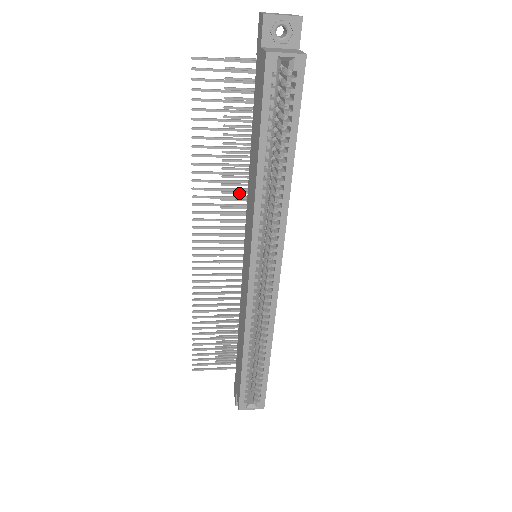
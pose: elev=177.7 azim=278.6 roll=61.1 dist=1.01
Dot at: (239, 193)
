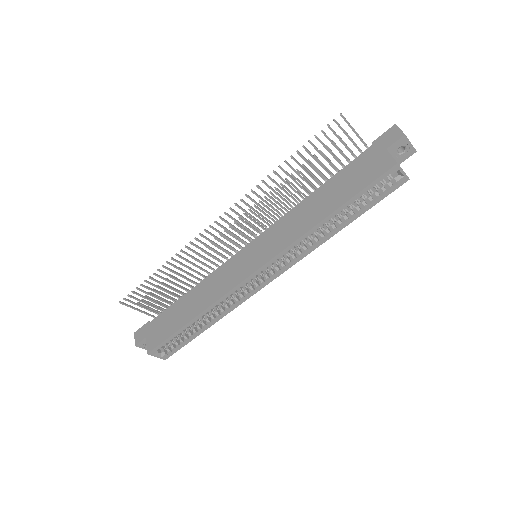
Dot at: (274, 205)
